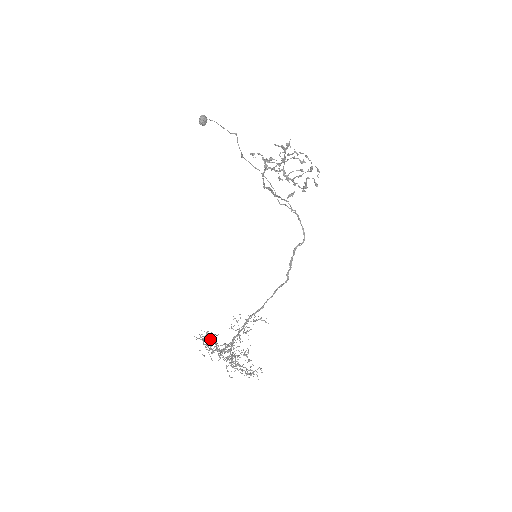
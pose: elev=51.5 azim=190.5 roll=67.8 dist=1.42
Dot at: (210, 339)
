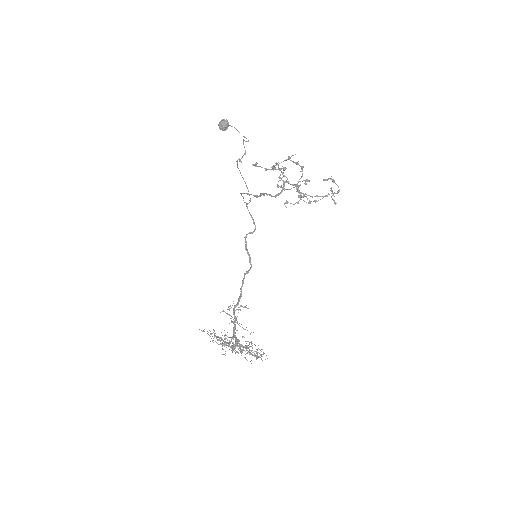
Dot at: occluded
